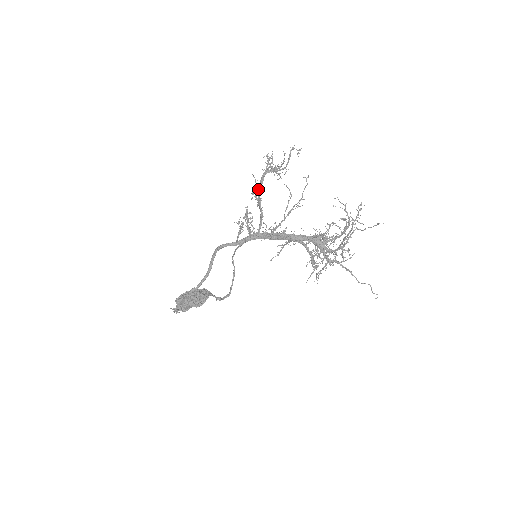
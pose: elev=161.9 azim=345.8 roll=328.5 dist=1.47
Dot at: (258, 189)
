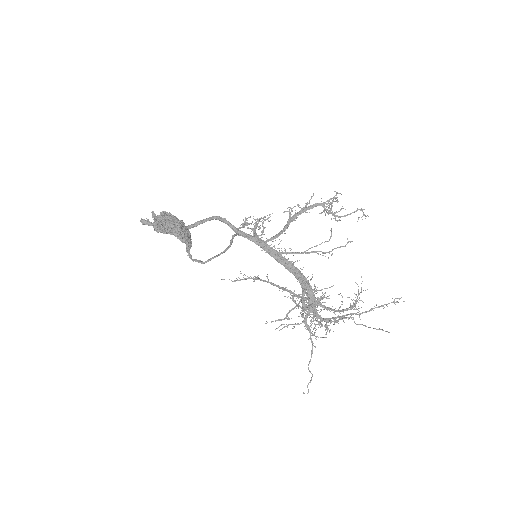
Dot at: (302, 209)
